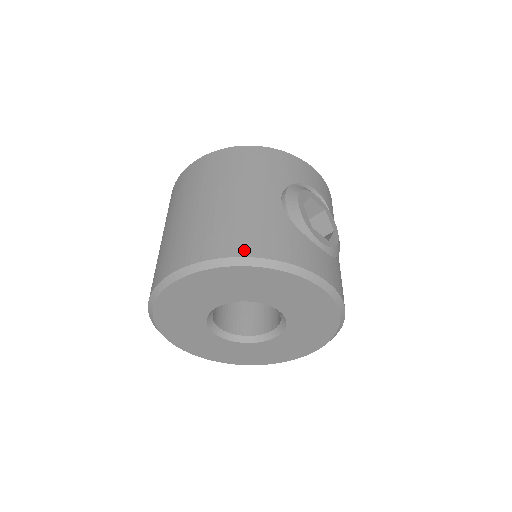
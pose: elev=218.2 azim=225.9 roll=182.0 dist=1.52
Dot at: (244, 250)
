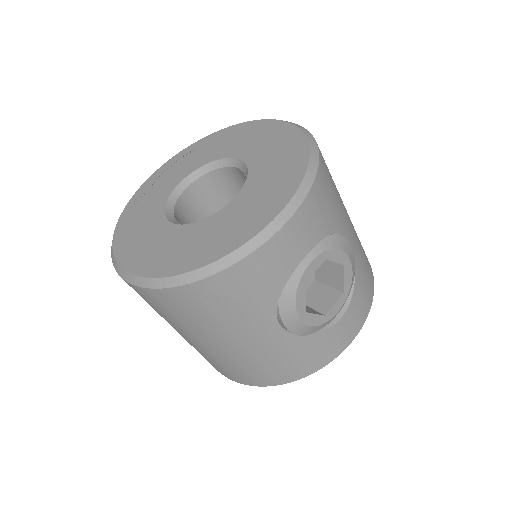
Dot at: (278, 381)
